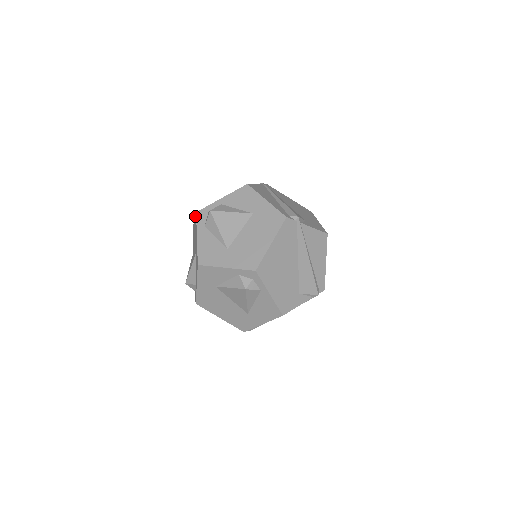
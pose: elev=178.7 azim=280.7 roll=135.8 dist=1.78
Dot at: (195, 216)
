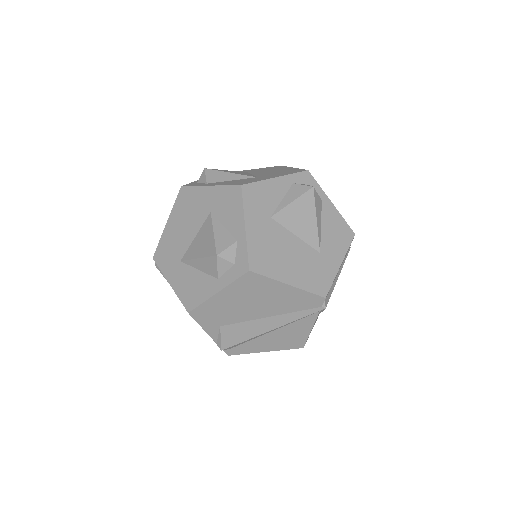
Dot at: (175, 202)
